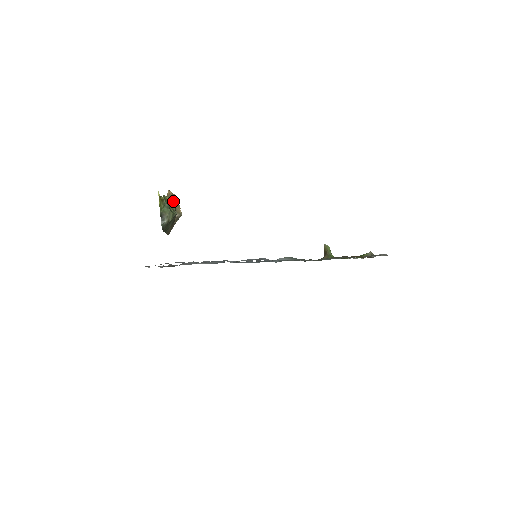
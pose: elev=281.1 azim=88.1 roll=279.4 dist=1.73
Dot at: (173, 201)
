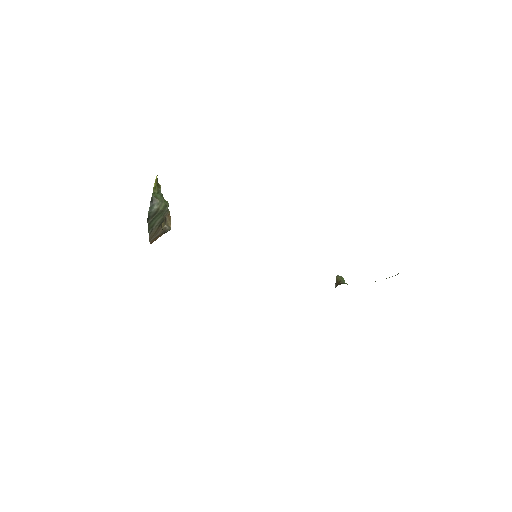
Dot at: occluded
